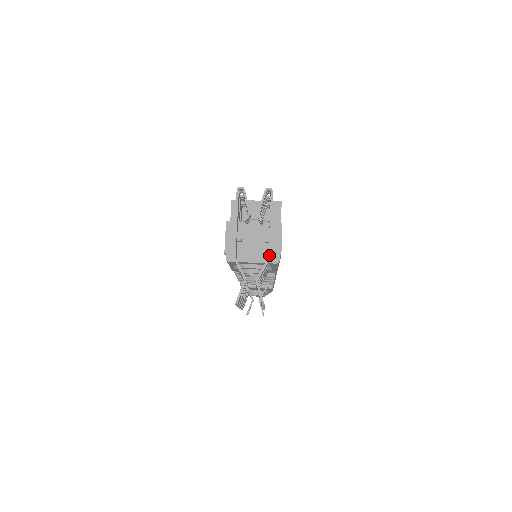
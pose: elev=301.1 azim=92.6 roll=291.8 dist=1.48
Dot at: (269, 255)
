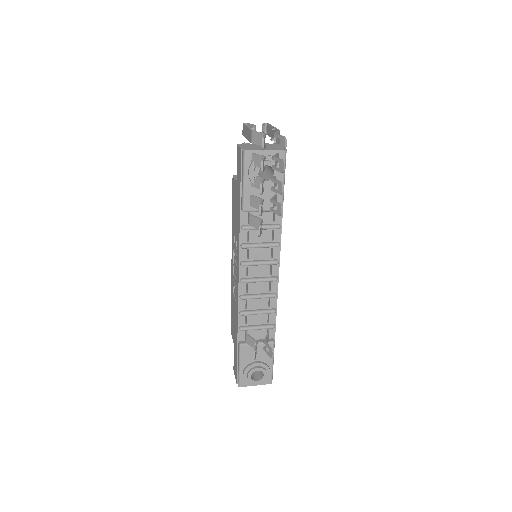
Dot at: (279, 130)
